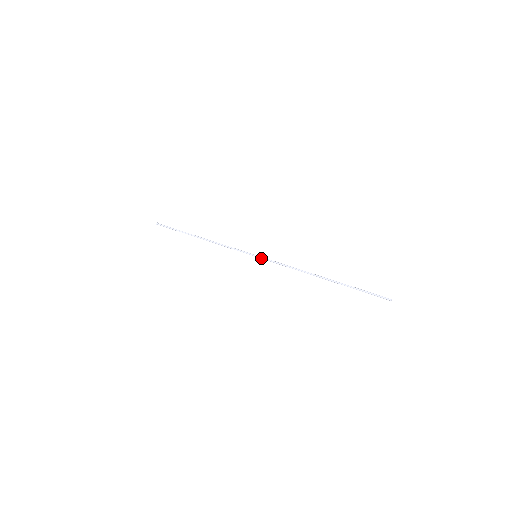
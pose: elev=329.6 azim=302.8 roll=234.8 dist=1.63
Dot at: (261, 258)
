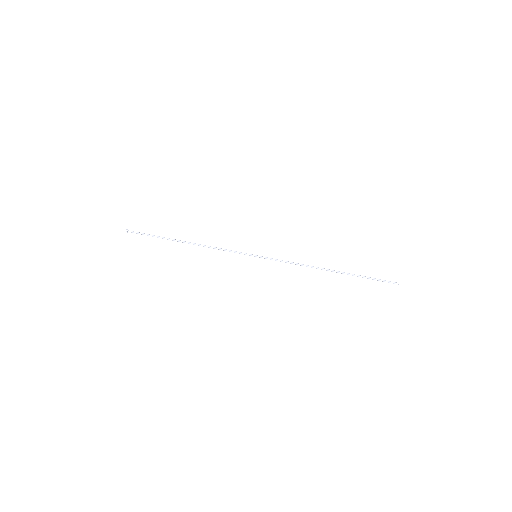
Dot at: occluded
